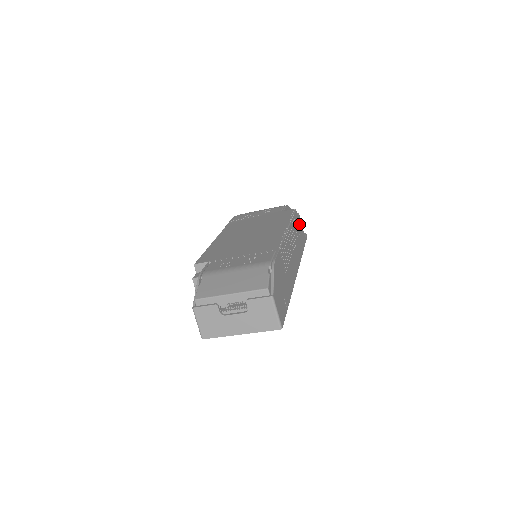
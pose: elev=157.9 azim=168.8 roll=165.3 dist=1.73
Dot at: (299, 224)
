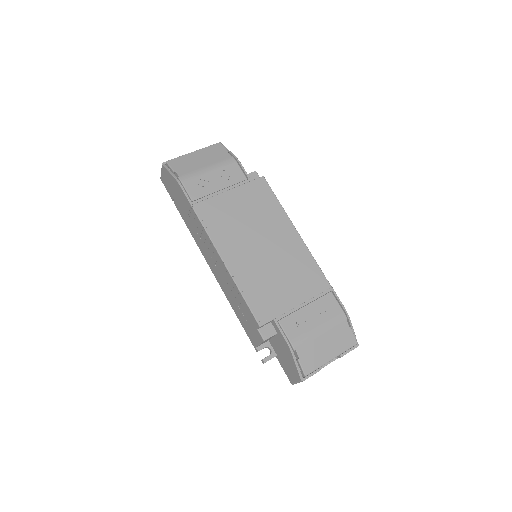
Dot at: occluded
